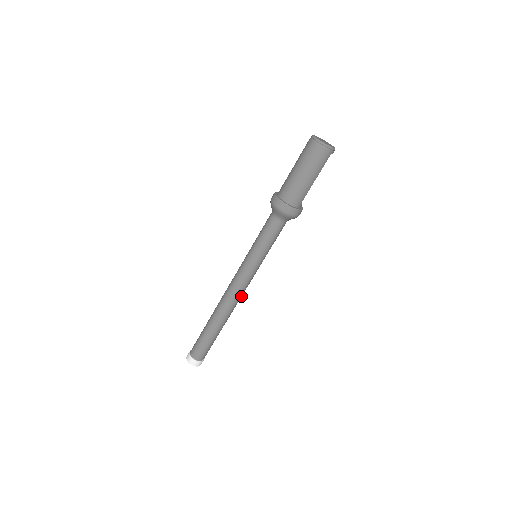
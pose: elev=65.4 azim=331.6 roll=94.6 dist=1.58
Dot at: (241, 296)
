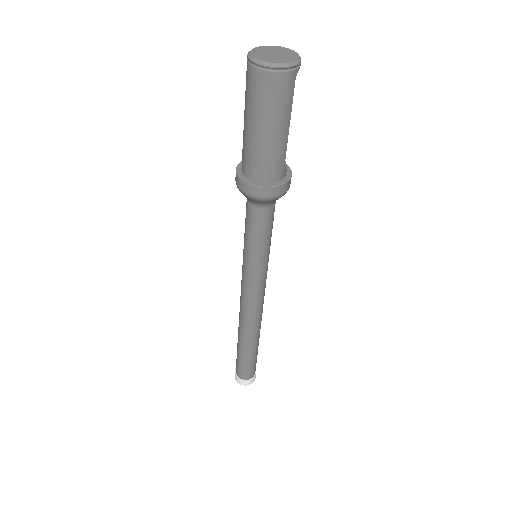
Dot at: (262, 305)
